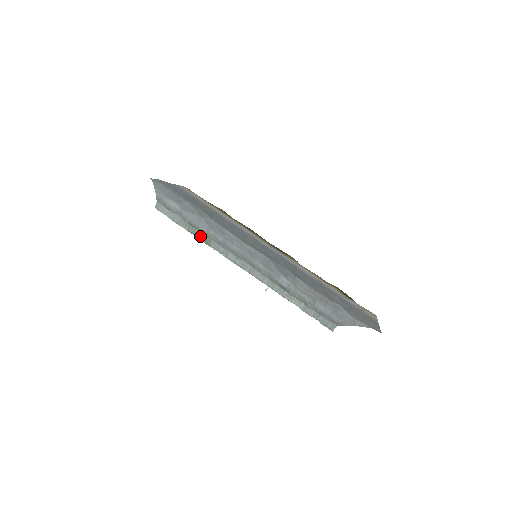
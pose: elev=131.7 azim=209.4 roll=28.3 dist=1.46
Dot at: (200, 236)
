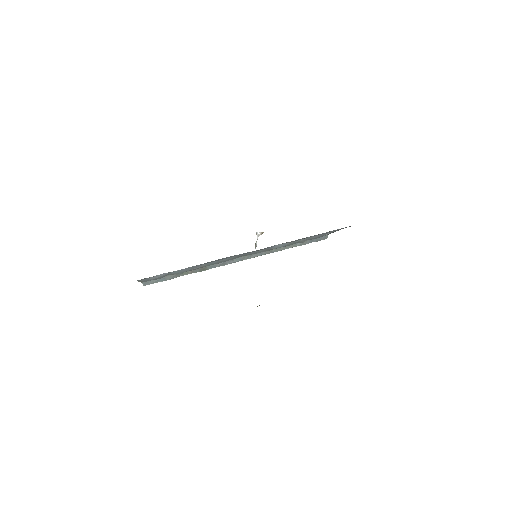
Dot at: (195, 272)
